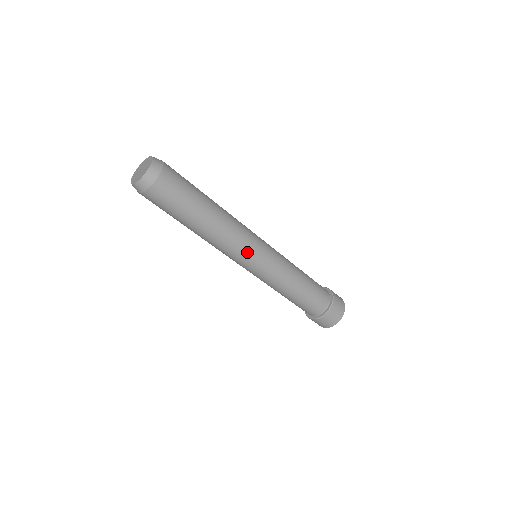
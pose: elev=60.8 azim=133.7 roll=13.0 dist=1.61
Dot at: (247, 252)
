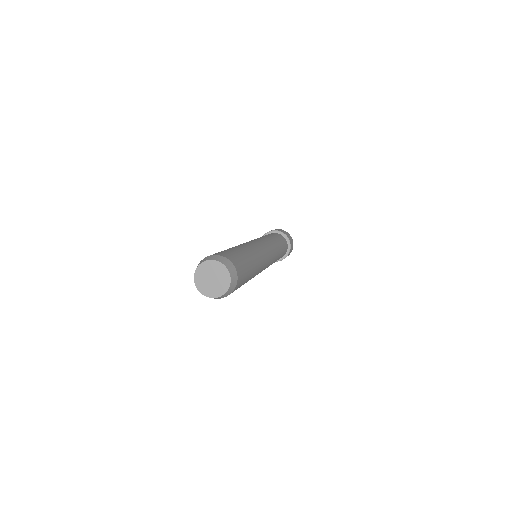
Dot at: (266, 266)
